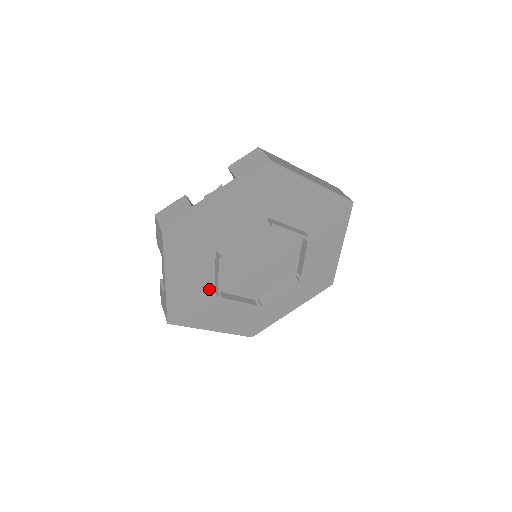
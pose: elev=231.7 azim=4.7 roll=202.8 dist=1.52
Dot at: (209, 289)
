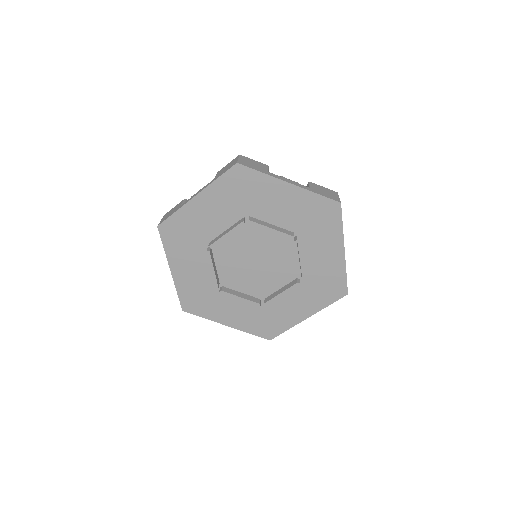
Dot at: (209, 237)
